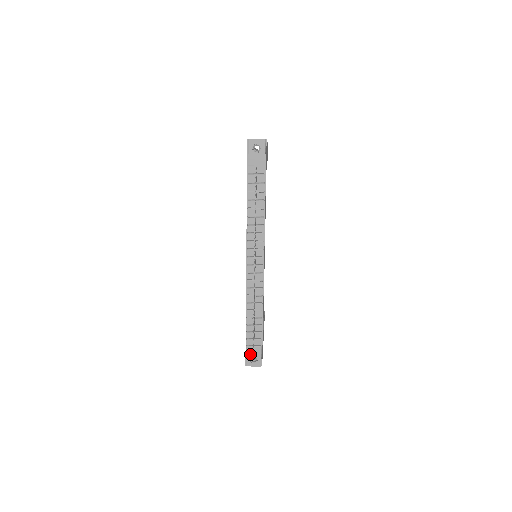
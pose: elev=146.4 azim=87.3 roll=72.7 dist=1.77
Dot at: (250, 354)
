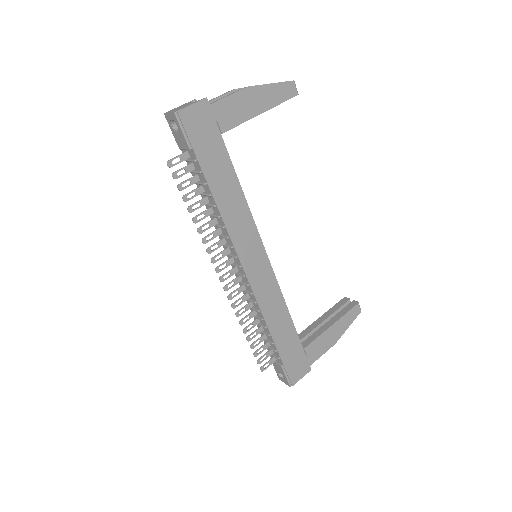
Dot at: (276, 368)
